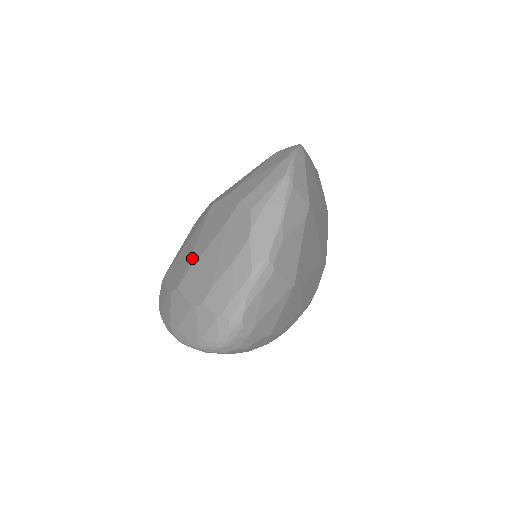
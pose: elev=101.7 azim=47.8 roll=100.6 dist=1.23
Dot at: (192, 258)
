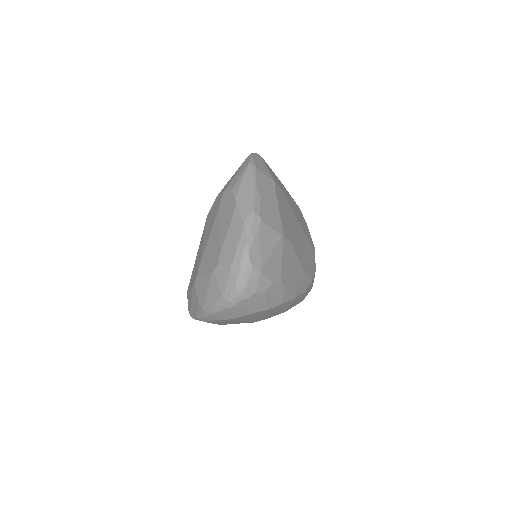
Dot at: (202, 251)
